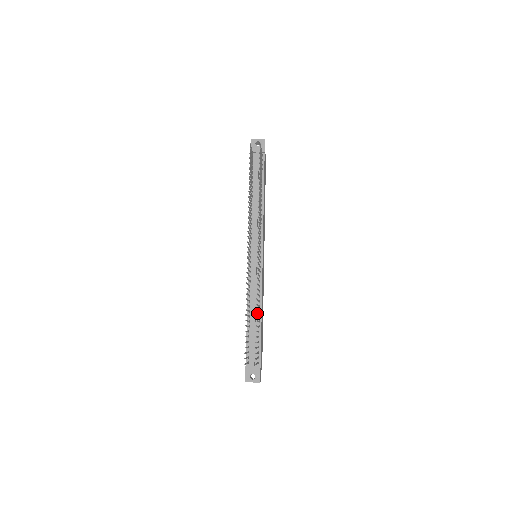
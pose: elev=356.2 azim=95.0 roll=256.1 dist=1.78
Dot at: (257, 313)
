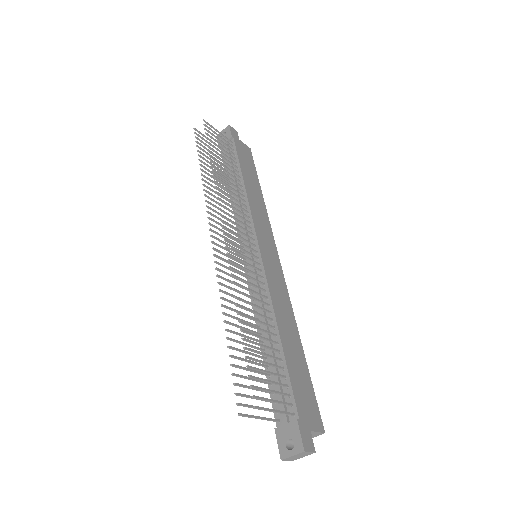
Dot at: (272, 332)
